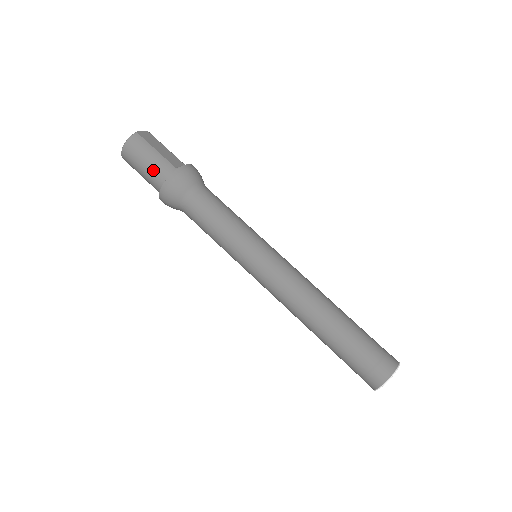
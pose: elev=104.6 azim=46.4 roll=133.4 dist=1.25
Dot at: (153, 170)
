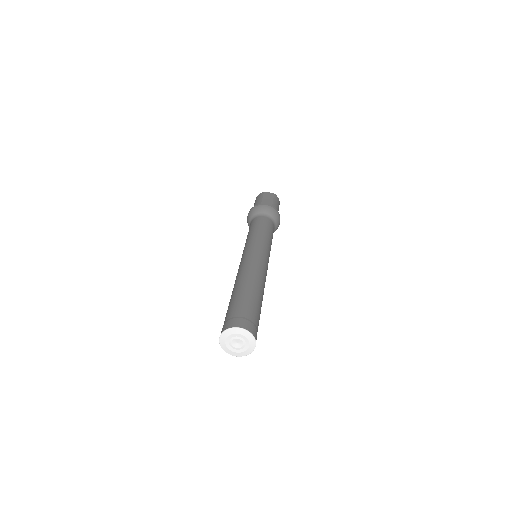
Dot at: occluded
